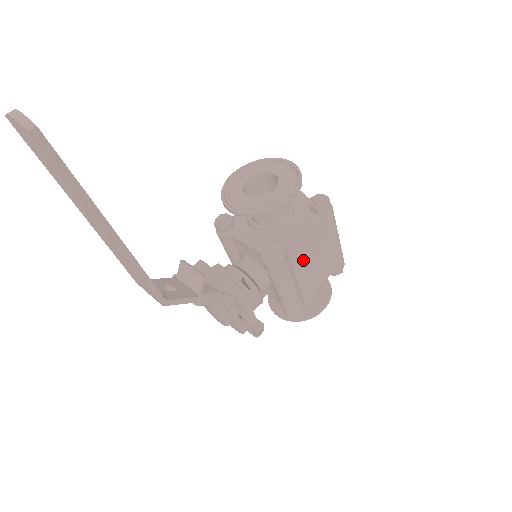
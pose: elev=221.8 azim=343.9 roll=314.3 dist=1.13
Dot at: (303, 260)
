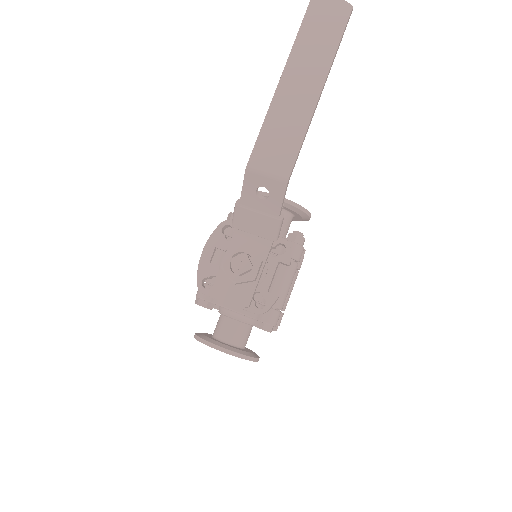
Dot at: occluded
